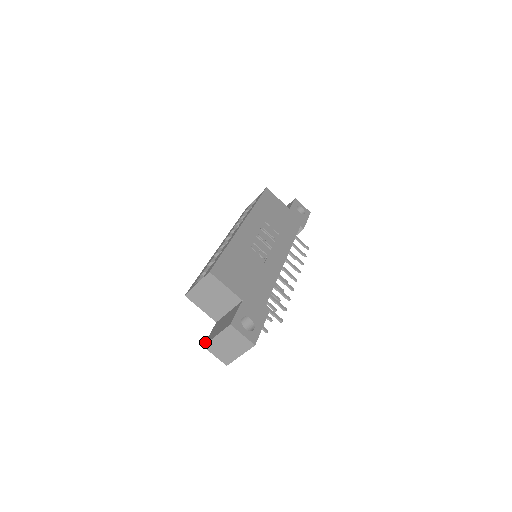
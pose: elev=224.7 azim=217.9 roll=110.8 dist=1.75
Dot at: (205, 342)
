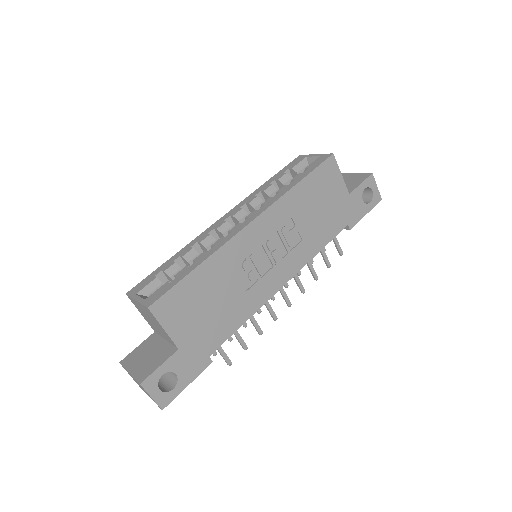
Dot at: (124, 358)
